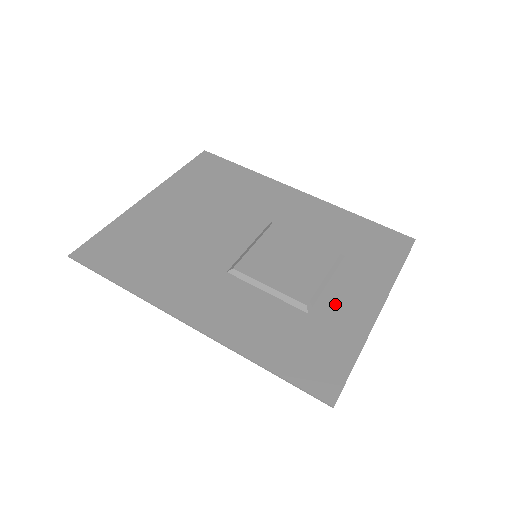
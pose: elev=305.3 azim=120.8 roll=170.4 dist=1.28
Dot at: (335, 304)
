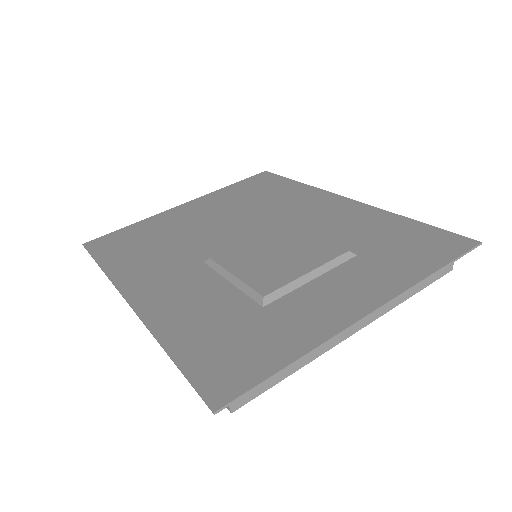
Dot at: (305, 301)
